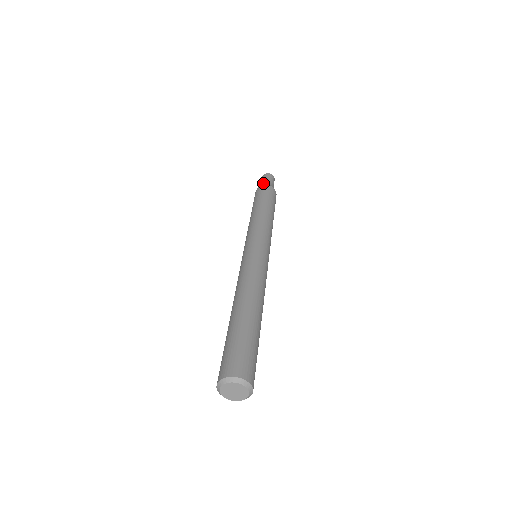
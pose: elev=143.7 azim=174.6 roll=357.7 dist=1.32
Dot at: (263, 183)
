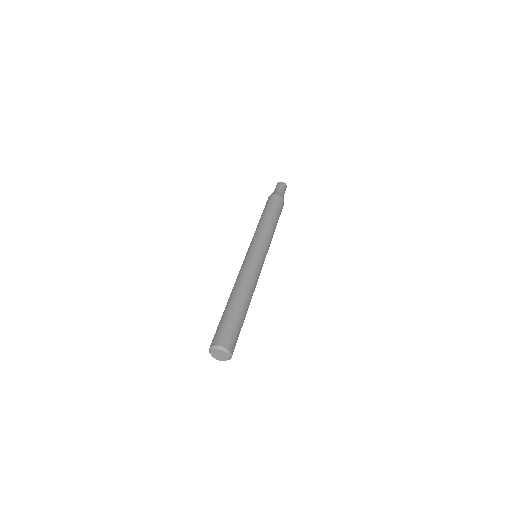
Dot at: (274, 192)
